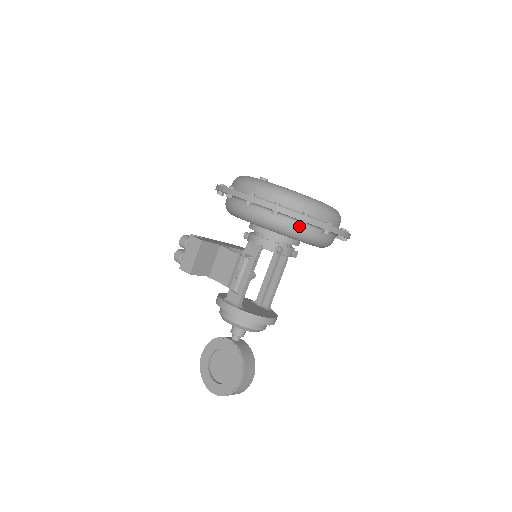
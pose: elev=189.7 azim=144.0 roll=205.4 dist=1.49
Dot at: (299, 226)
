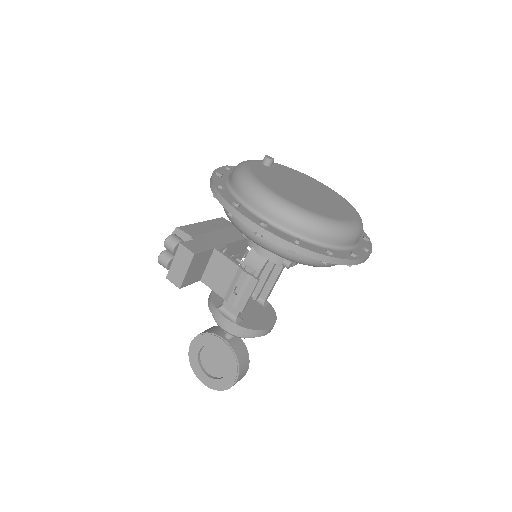
Dot at: occluded
